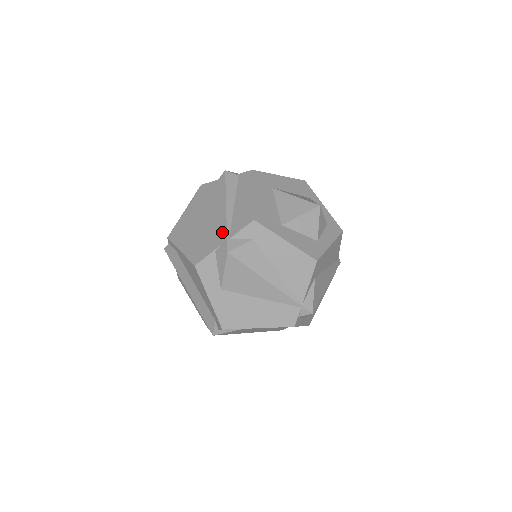
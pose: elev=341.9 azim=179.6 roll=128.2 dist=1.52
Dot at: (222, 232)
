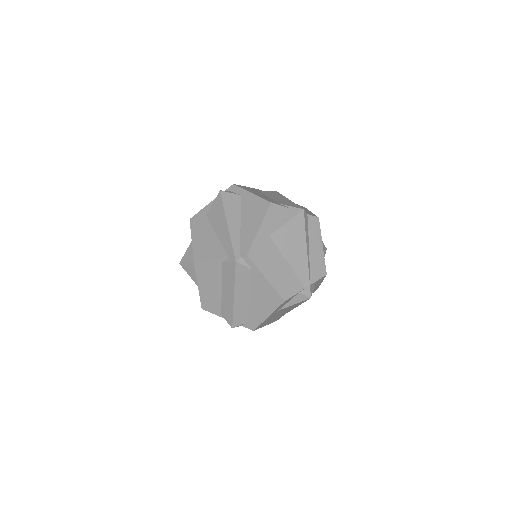
Dot at: (305, 276)
